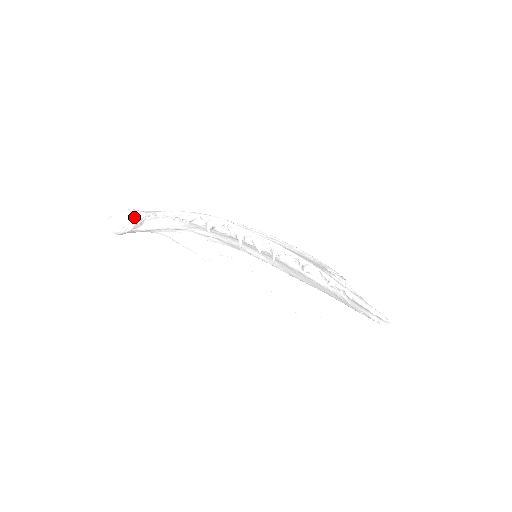
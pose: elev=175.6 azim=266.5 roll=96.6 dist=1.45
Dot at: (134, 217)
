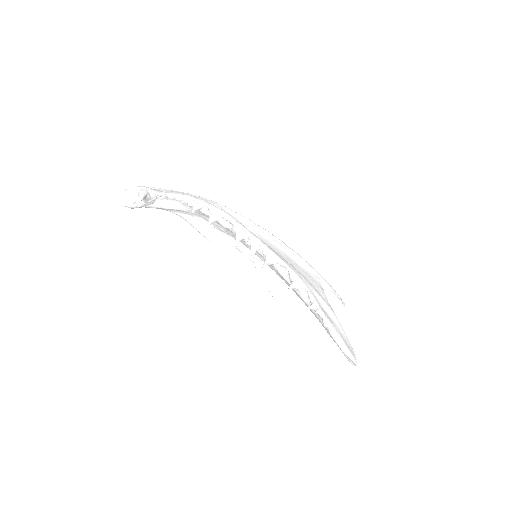
Dot at: (141, 197)
